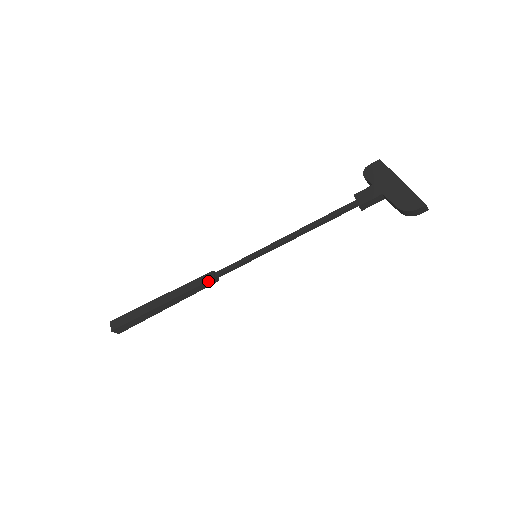
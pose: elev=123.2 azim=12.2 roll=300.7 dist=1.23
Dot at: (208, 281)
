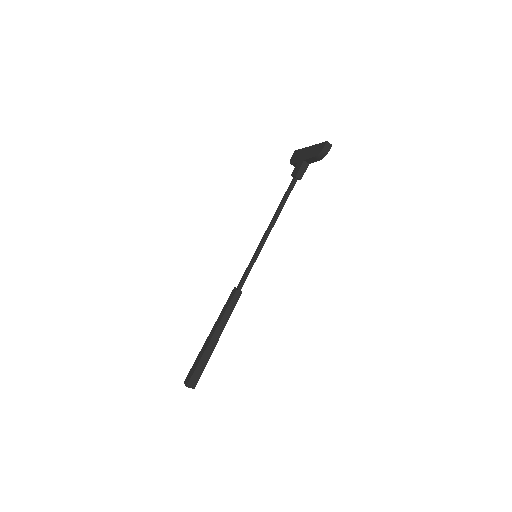
Dot at: (234, 295)
